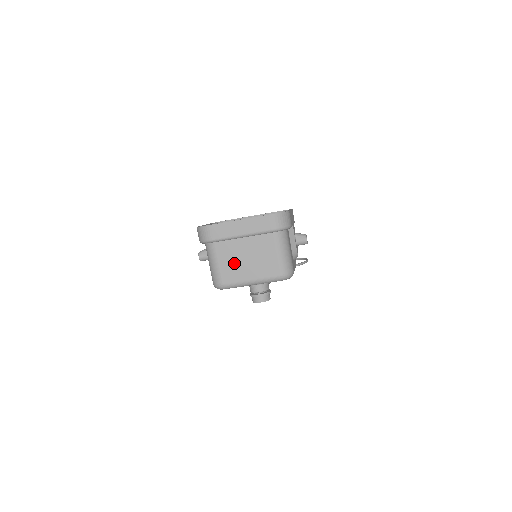
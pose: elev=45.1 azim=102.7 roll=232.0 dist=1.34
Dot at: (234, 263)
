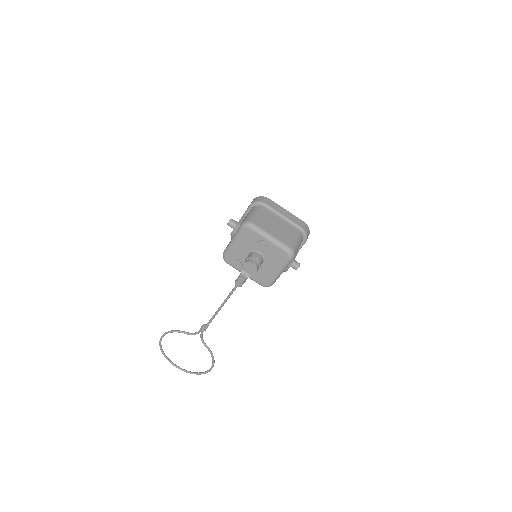
Dot at: (268, 222)
